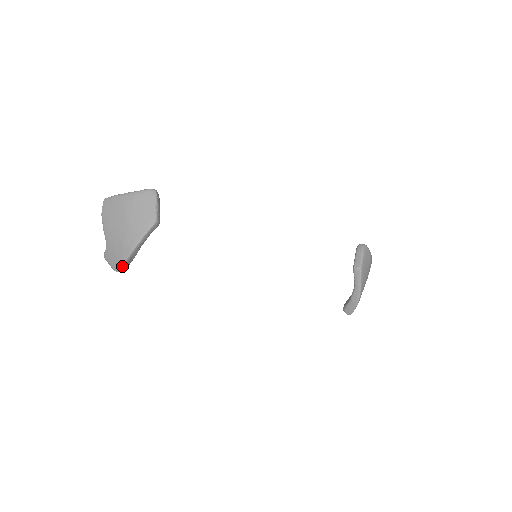
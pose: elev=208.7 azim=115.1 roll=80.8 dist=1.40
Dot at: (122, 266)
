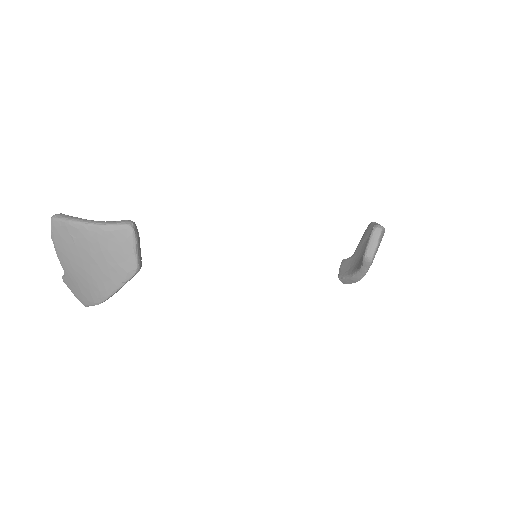
Dot at: (92, 305)
